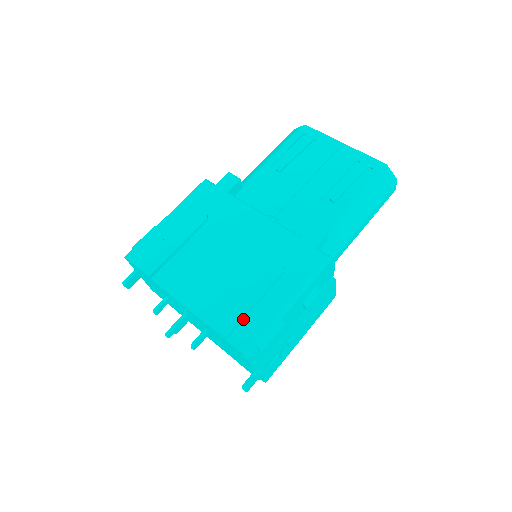
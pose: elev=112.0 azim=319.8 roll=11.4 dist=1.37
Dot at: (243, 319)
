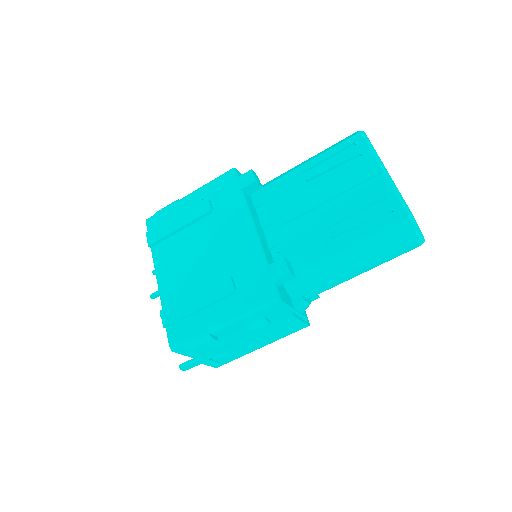
Dot at: (184, 318)
